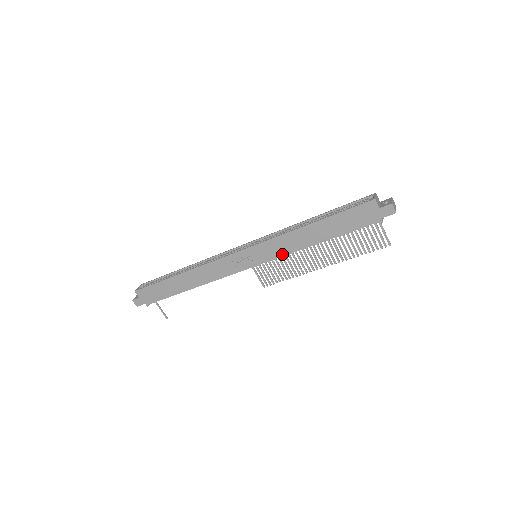
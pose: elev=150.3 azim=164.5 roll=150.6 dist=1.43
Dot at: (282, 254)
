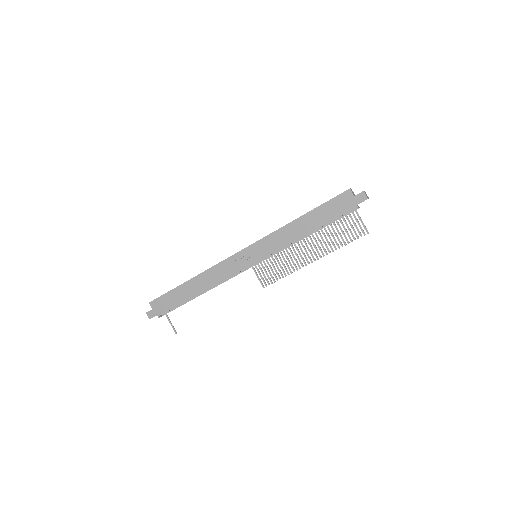
Dot at: (278, 248)
